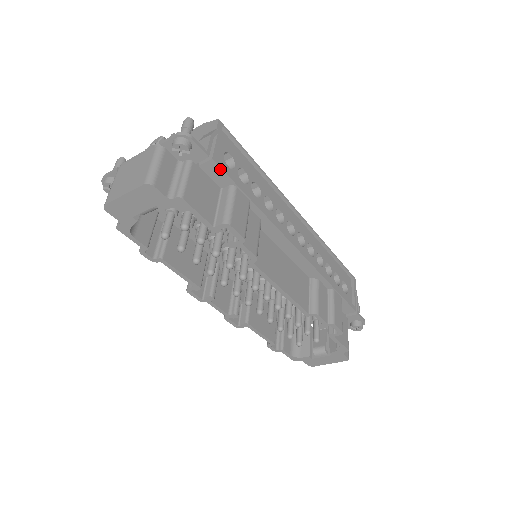
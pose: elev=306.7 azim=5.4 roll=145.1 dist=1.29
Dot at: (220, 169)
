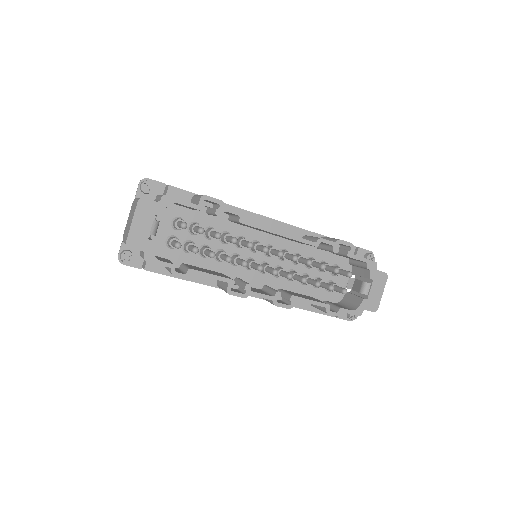
Dot at: (178, 189)
